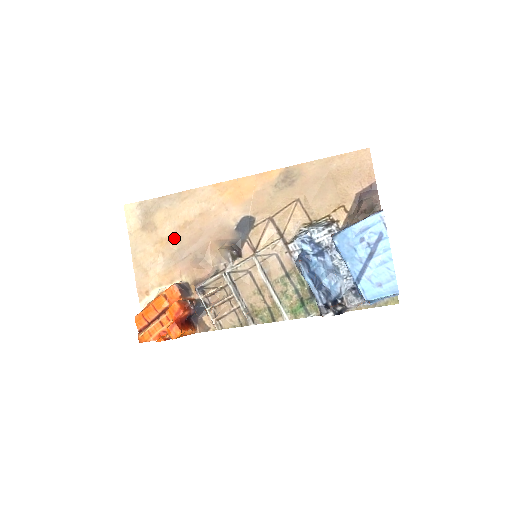
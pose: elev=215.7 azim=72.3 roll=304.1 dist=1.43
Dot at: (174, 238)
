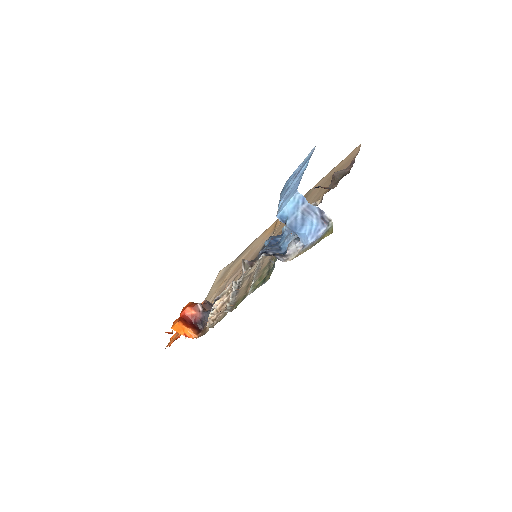
Dot at: (228, 277)
